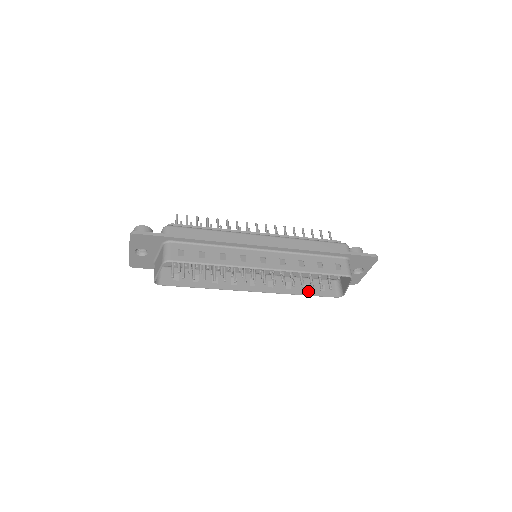
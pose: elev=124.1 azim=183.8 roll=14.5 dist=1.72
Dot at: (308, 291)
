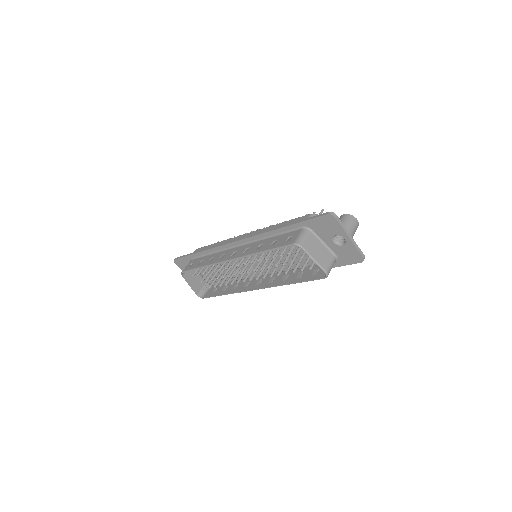
Dot at: (299, 279)
